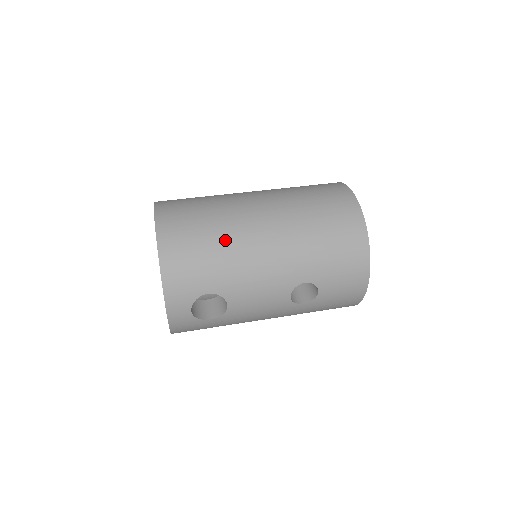
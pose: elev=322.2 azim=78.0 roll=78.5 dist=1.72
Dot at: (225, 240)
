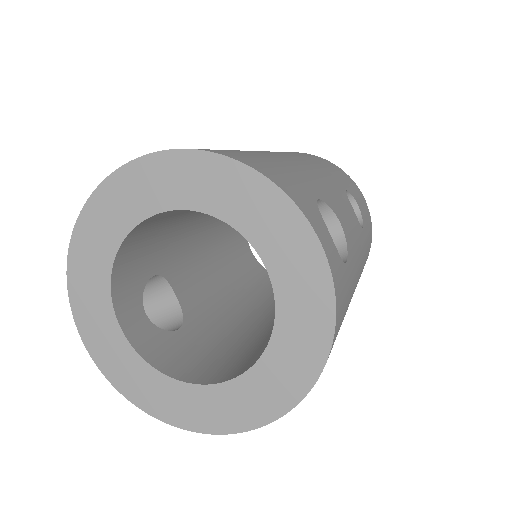
Dot at: occluded
